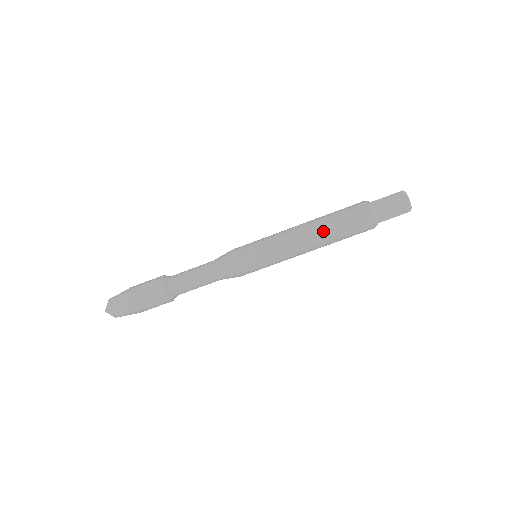
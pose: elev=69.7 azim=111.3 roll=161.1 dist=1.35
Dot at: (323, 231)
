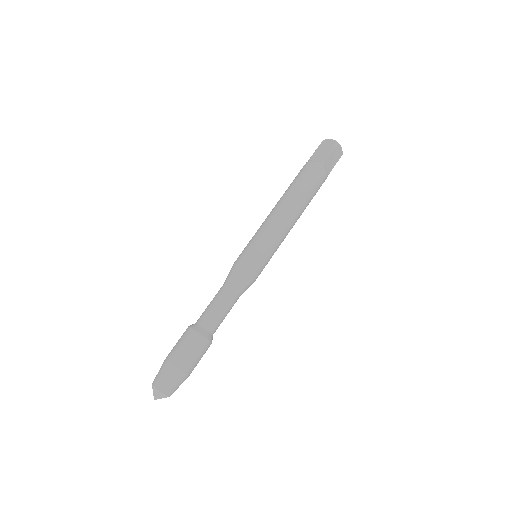
Dot at: (287, 195)
